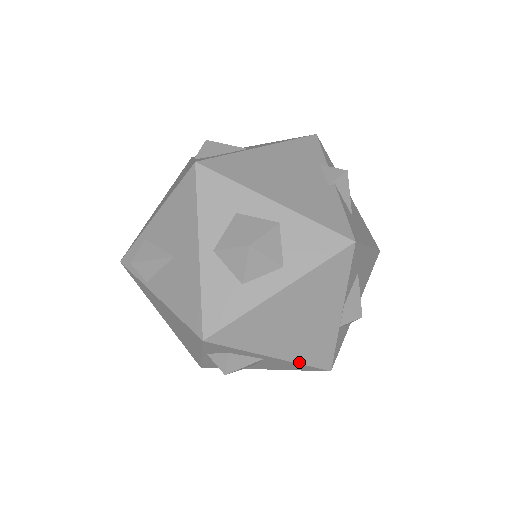
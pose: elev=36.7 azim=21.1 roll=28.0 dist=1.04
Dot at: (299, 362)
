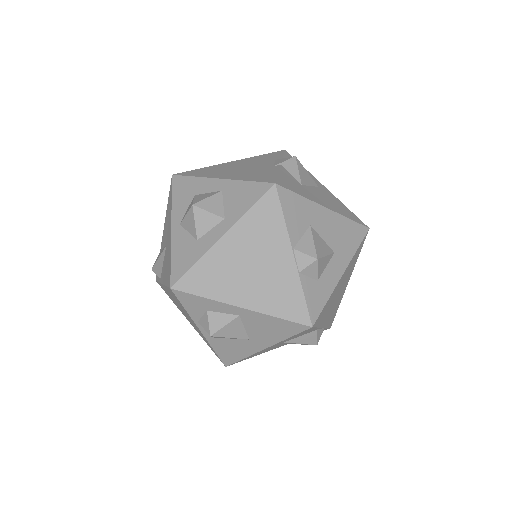
Dot at: (271, 314)
